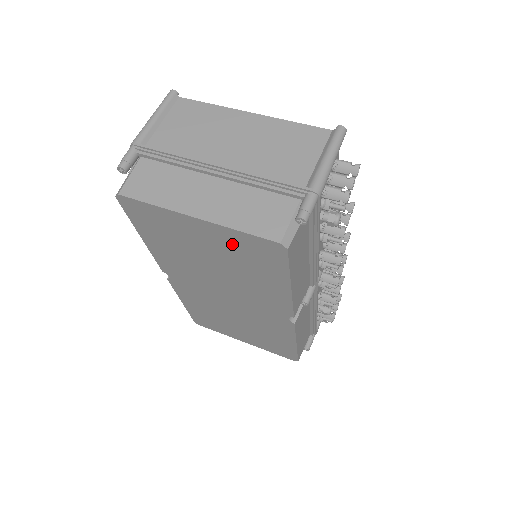
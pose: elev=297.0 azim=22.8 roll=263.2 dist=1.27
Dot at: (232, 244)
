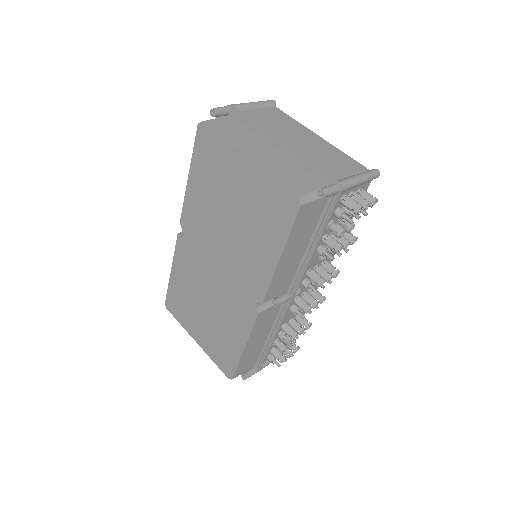
Dot at: (260, 193)
